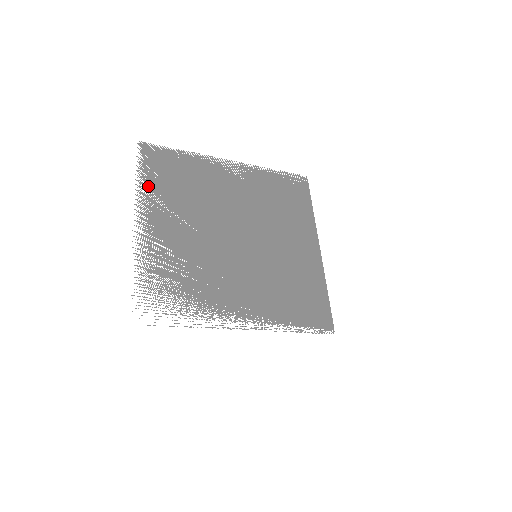
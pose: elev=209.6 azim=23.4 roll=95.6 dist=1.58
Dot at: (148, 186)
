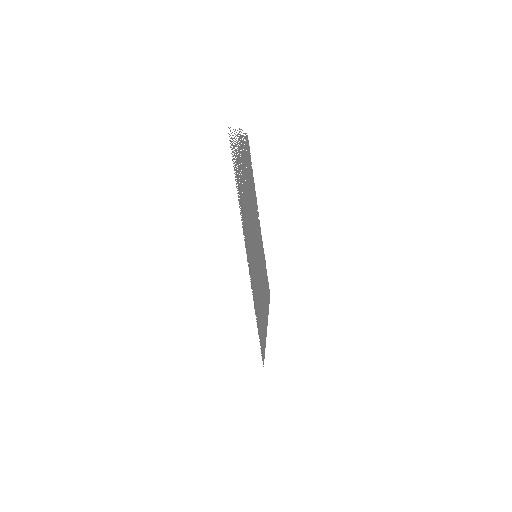
Dot at: (245, 141)
